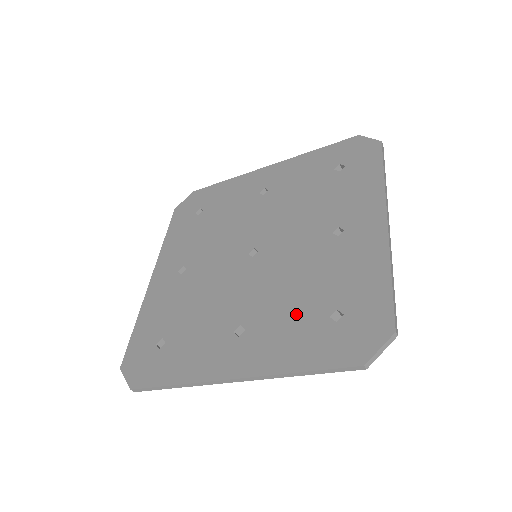
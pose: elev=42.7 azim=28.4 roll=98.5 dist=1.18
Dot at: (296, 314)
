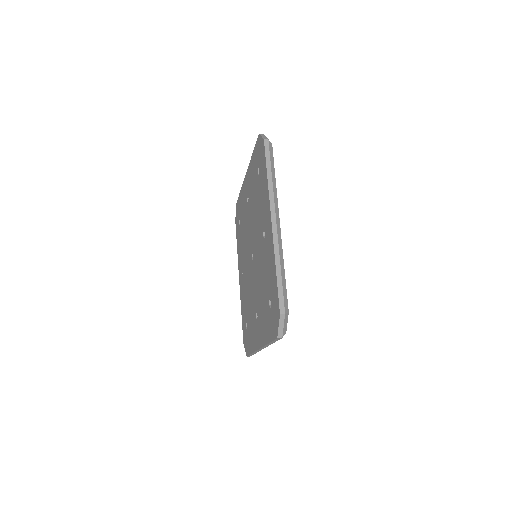
Dot at: (263, 303)
